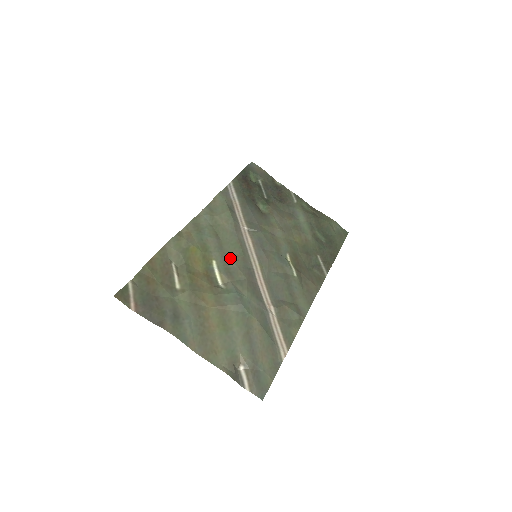
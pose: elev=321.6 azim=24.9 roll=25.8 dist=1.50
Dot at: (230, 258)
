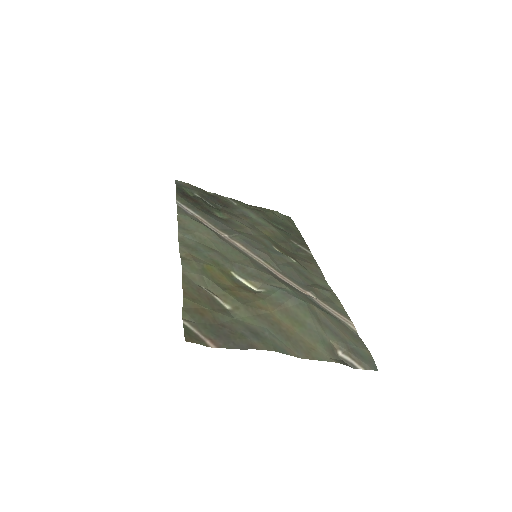
Dot at: (242, 264)
